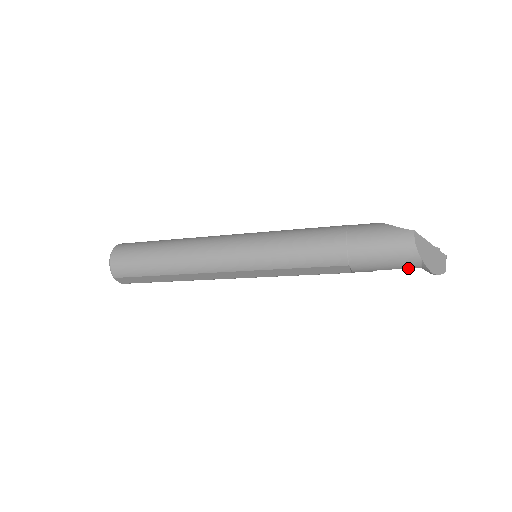
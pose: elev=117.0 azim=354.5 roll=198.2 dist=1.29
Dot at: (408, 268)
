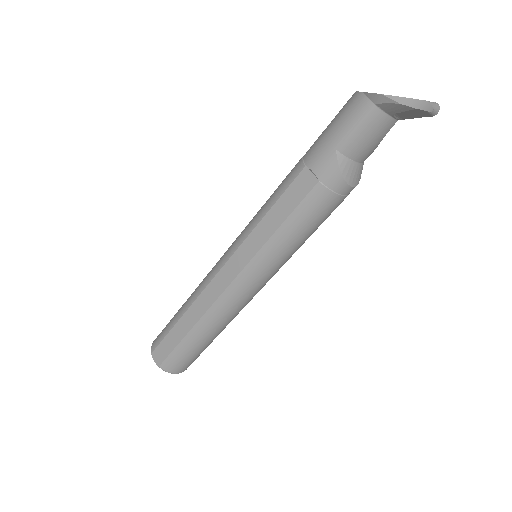
Dot at: (362, 118)
